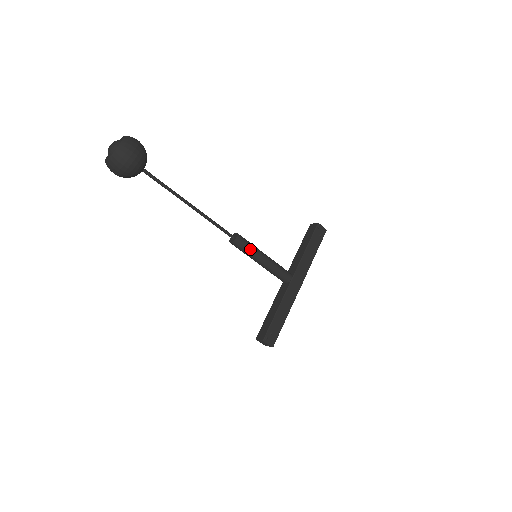
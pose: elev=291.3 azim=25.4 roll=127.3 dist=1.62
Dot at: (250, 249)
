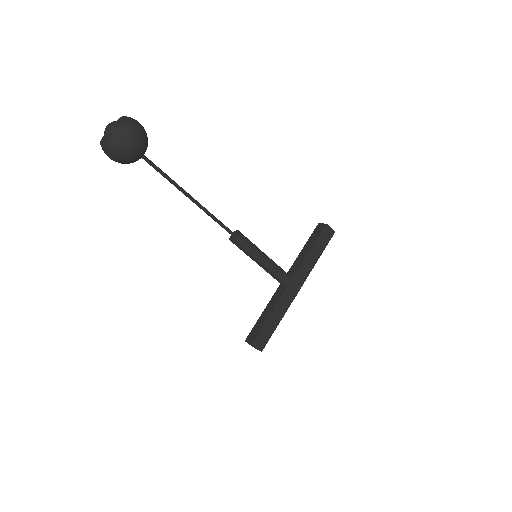
Dot at: (250, 249)
